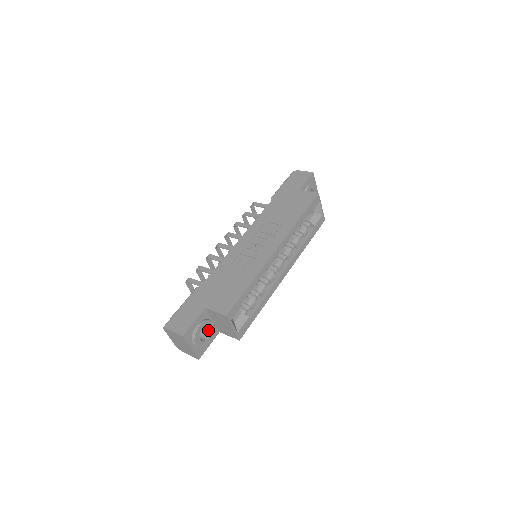
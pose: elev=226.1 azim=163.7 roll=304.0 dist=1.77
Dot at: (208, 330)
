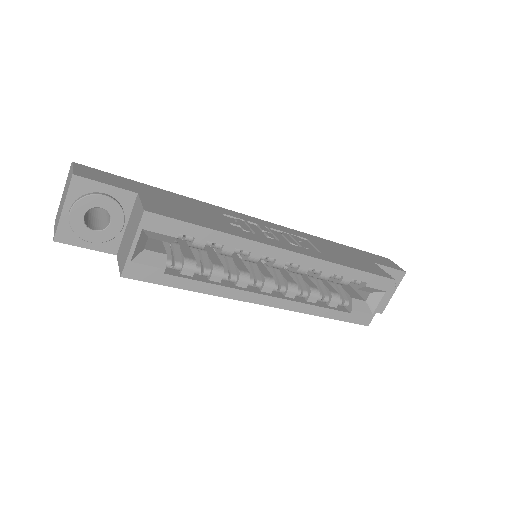
Dot at: (108, 224)
